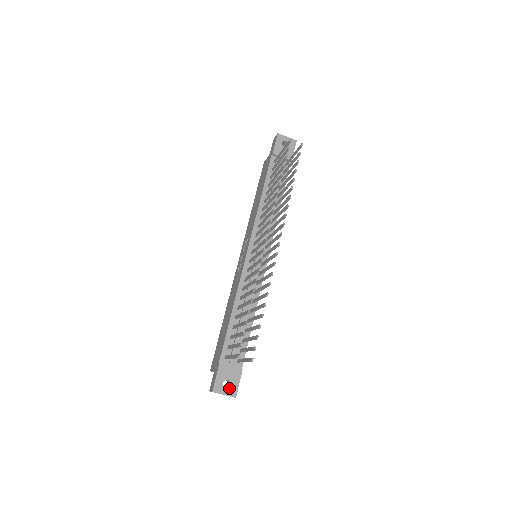
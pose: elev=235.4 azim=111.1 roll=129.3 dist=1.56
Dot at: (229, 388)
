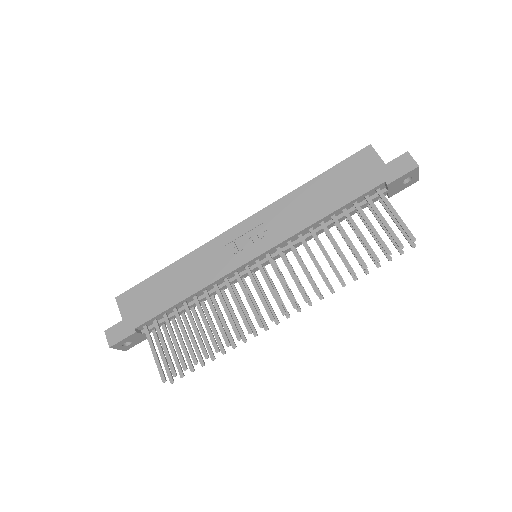
Dot at: (126, 346)
